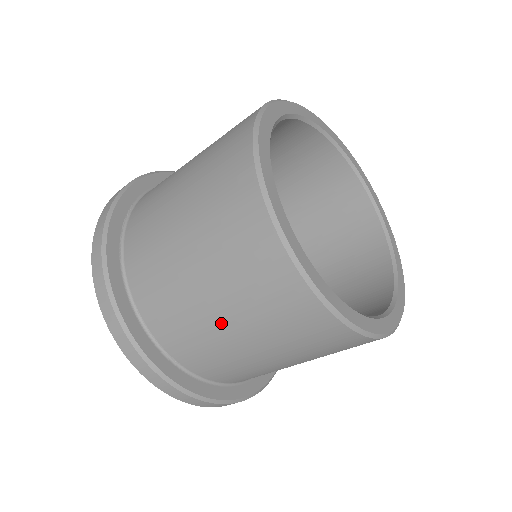
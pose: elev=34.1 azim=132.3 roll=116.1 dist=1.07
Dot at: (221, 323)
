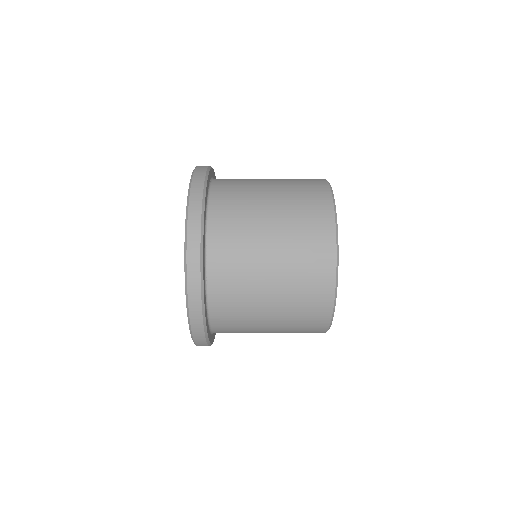
Dot at: (267, 267)
